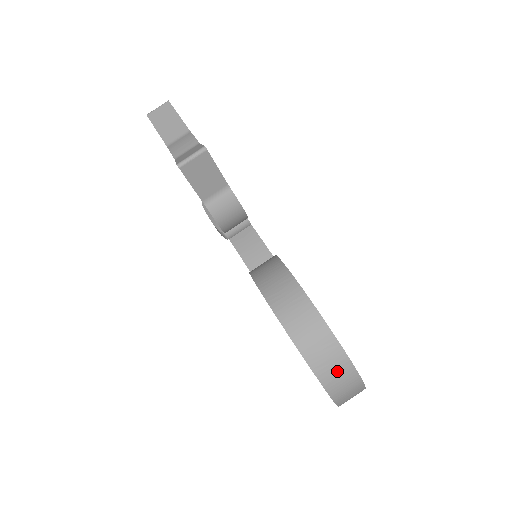
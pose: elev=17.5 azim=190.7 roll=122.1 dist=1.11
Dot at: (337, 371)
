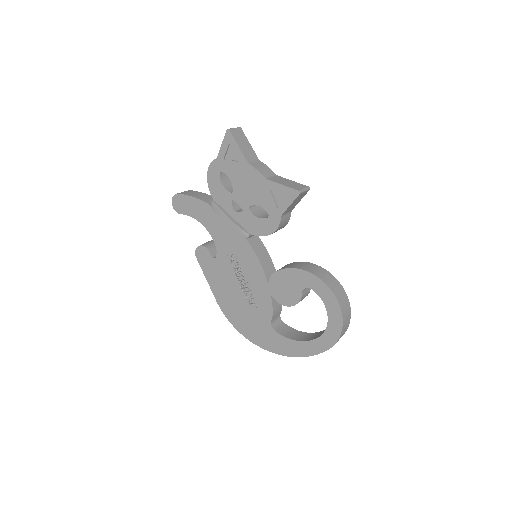
Dot at: (344, 331)
